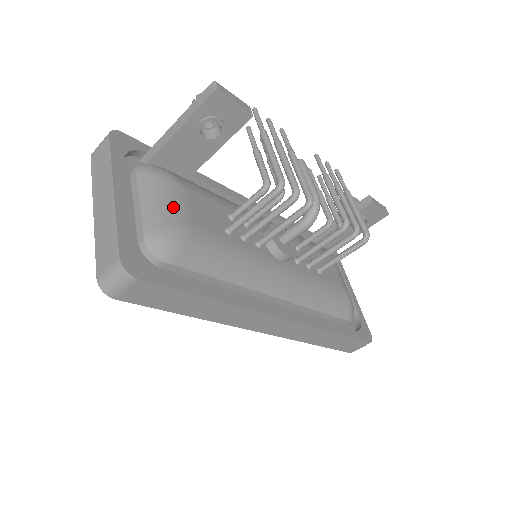
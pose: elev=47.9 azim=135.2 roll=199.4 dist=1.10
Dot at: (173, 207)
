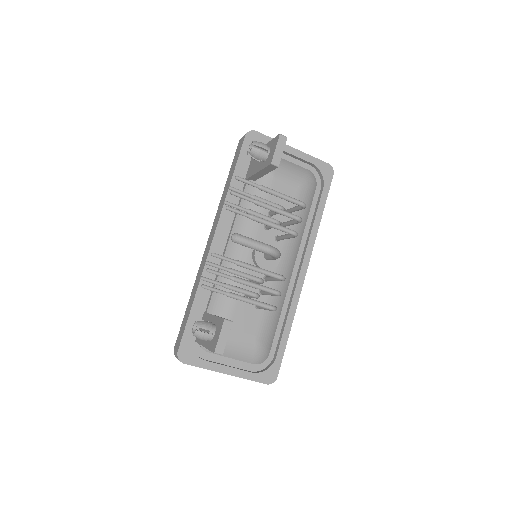
Dot at: (243, 346)
